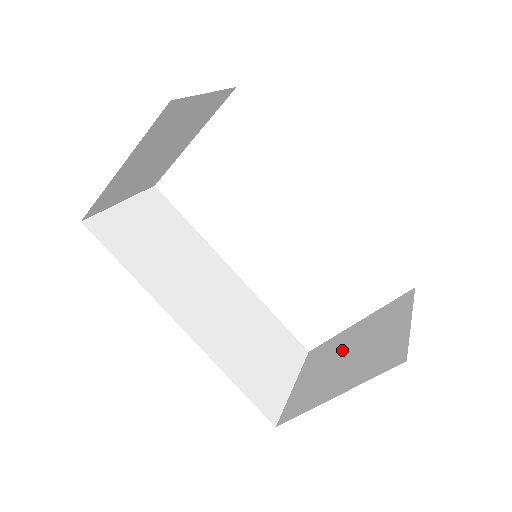
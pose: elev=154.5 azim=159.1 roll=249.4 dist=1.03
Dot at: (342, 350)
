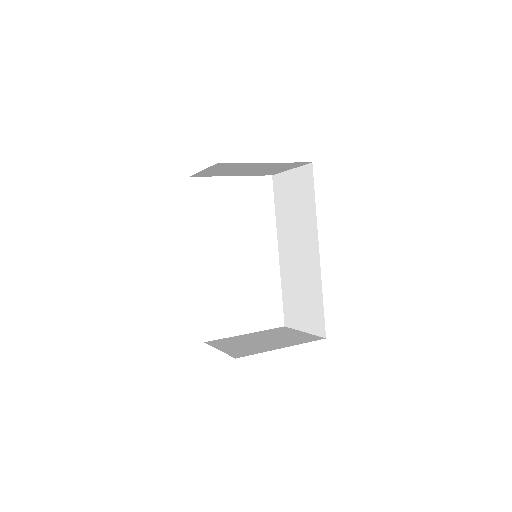
Dot at: (253, 339)
